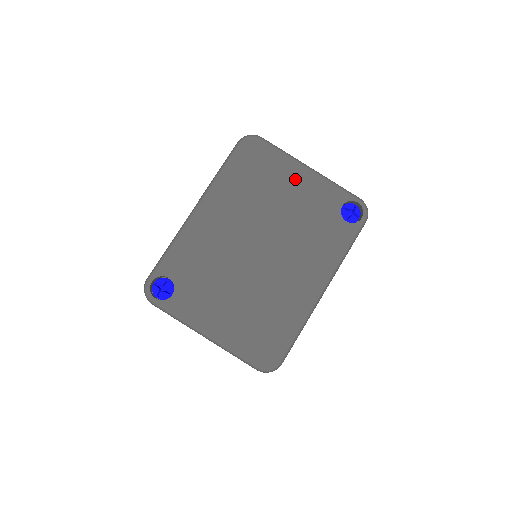
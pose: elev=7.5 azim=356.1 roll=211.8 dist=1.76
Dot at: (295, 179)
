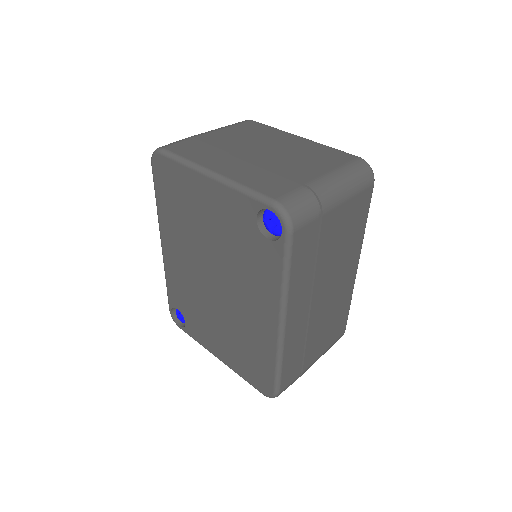
Dot at: (204, 195)
